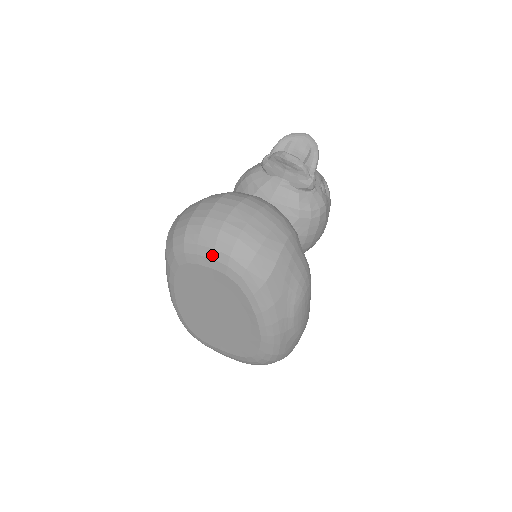
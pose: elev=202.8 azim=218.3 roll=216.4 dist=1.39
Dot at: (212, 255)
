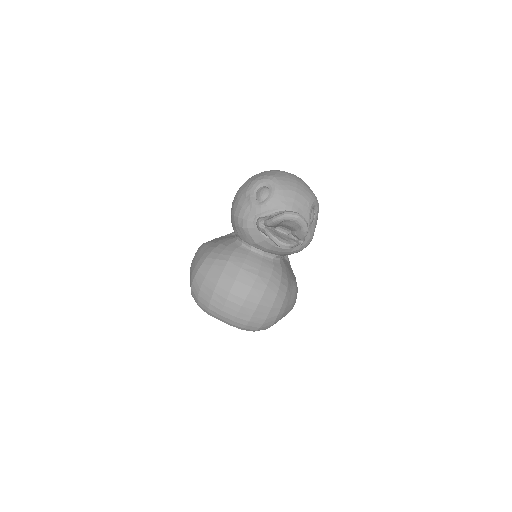
Dot at: occluded
